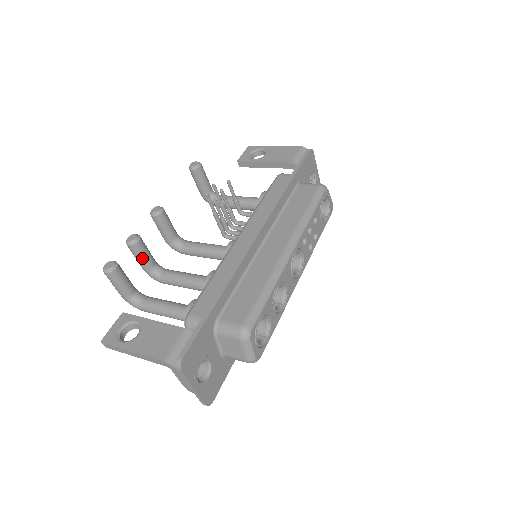
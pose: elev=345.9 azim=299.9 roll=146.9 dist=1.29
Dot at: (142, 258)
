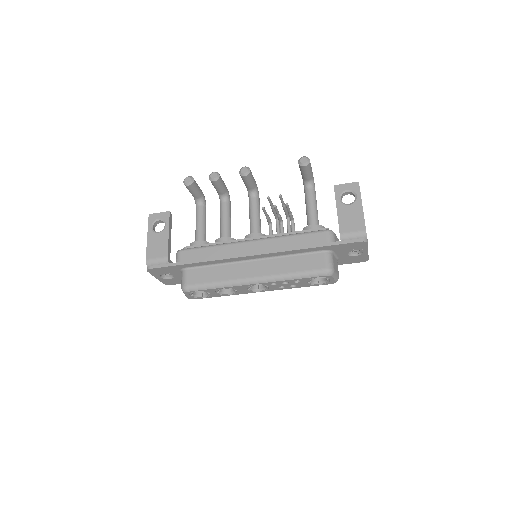
Dot at: (215, 187)
